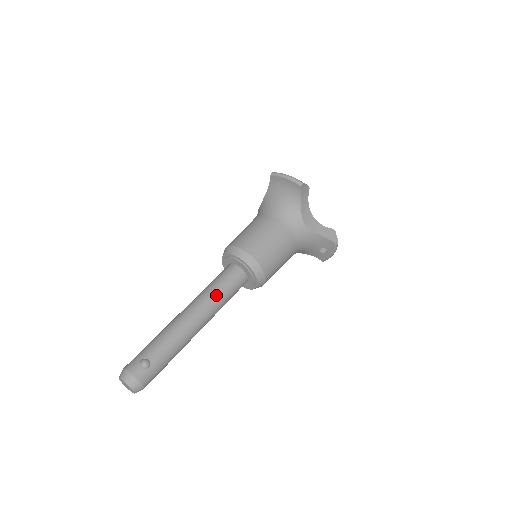
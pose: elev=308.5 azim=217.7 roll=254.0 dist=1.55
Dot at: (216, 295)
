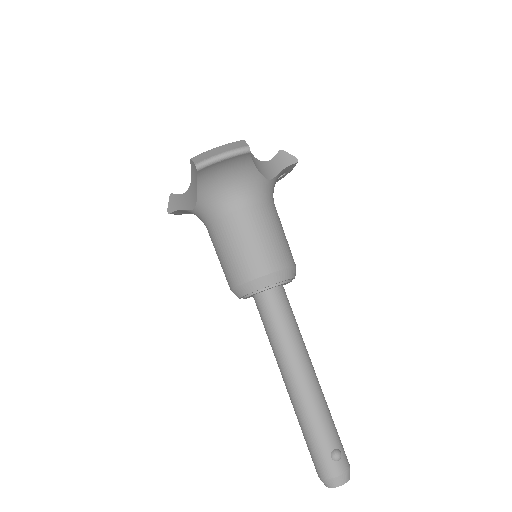
Dot at: (295, 336)
